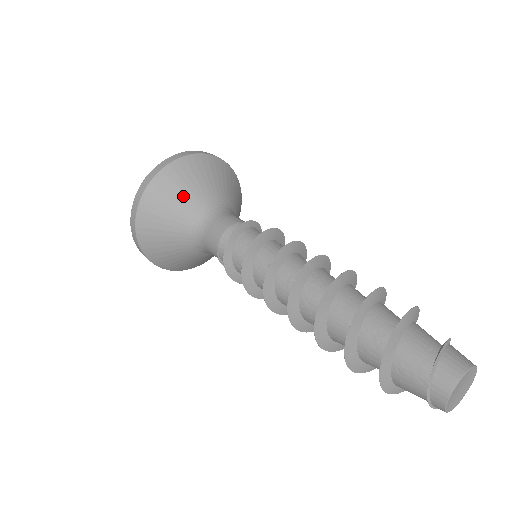
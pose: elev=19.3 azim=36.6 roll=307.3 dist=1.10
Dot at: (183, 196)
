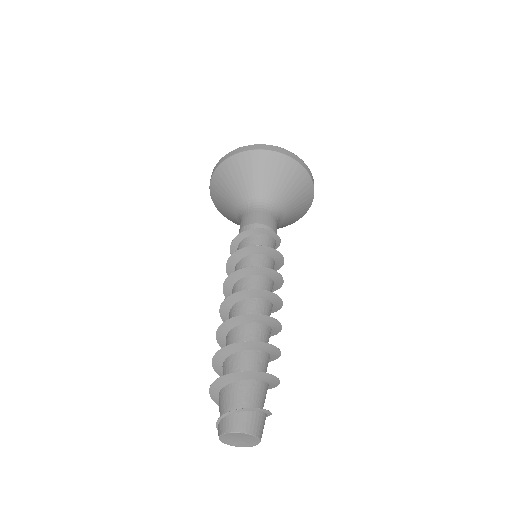
Dot at: (251, 179)
